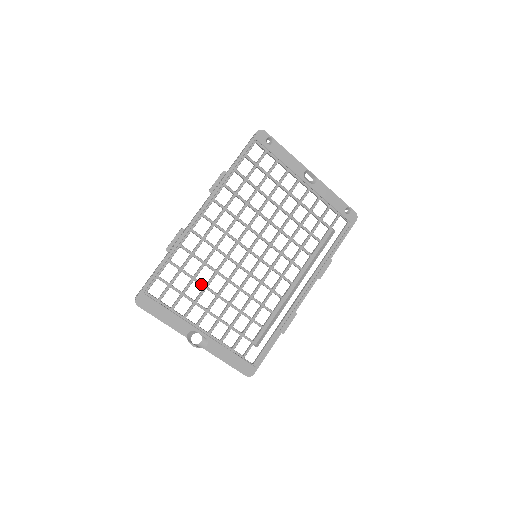
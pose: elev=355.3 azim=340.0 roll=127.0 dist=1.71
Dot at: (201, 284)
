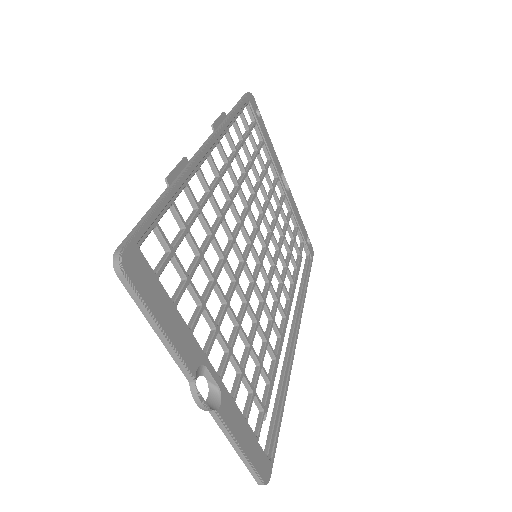
Dot at: (210, 271)
